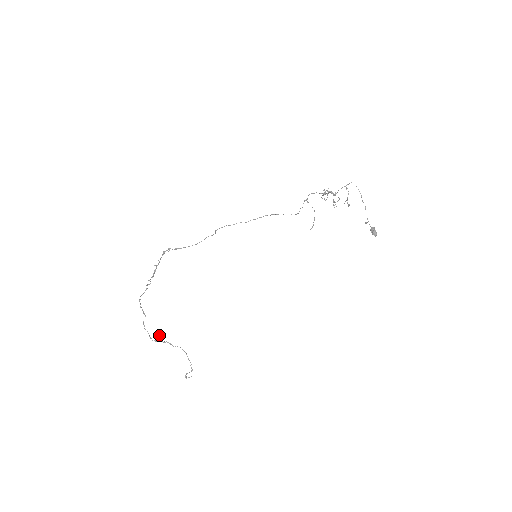
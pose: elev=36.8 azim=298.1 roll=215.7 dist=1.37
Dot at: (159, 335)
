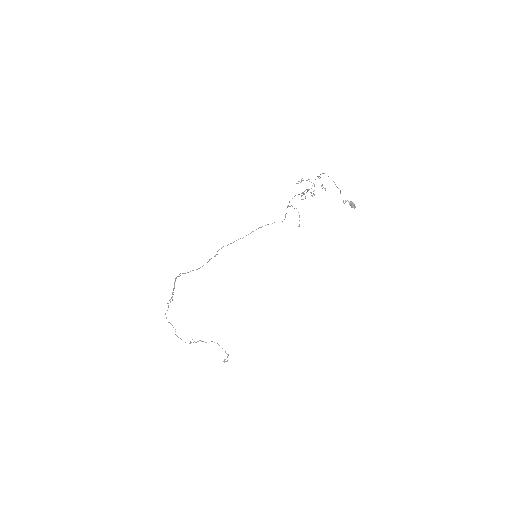
Dot at: occluded
